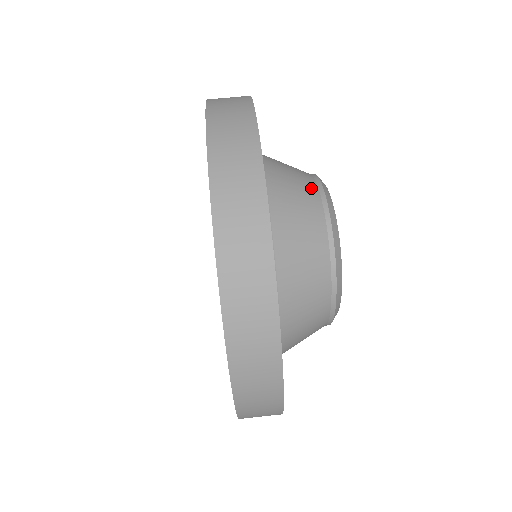
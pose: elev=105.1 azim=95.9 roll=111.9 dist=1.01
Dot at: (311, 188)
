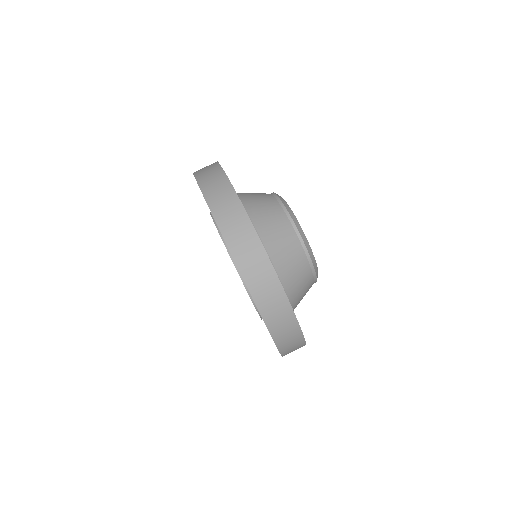
Dot at: (270, 198)
